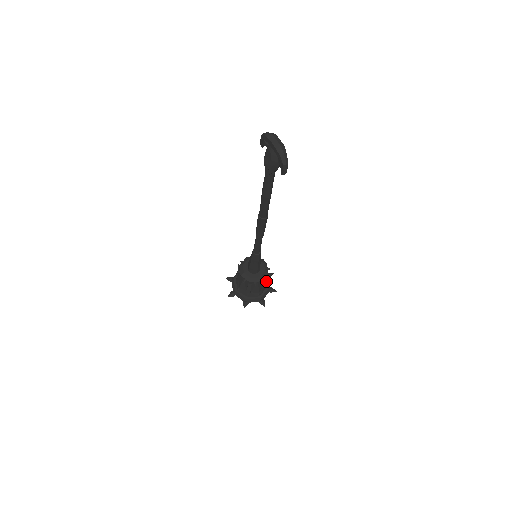
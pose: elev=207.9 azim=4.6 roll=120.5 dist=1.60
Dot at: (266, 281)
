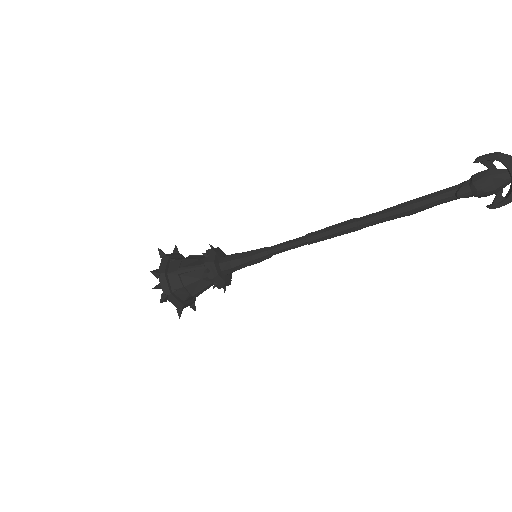
Dot at: occluded
